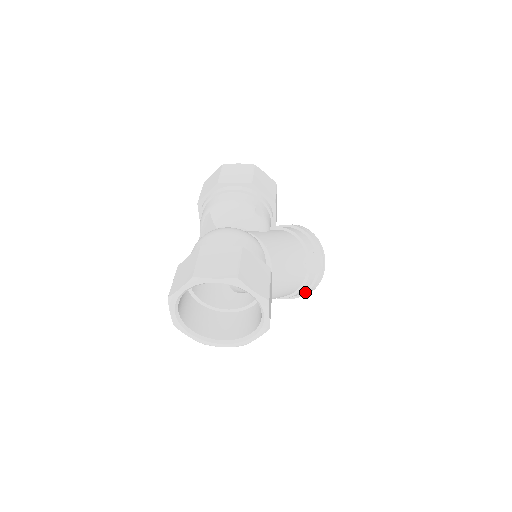
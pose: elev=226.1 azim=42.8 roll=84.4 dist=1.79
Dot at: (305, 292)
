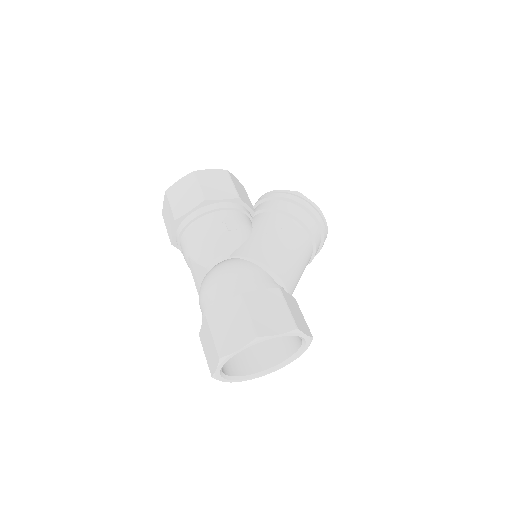
Dot at: (320, 248)
